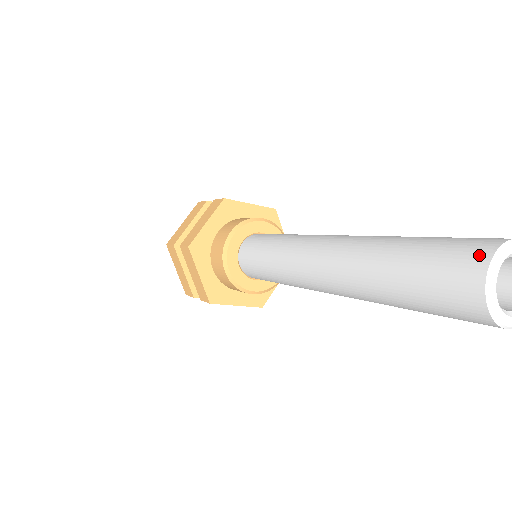
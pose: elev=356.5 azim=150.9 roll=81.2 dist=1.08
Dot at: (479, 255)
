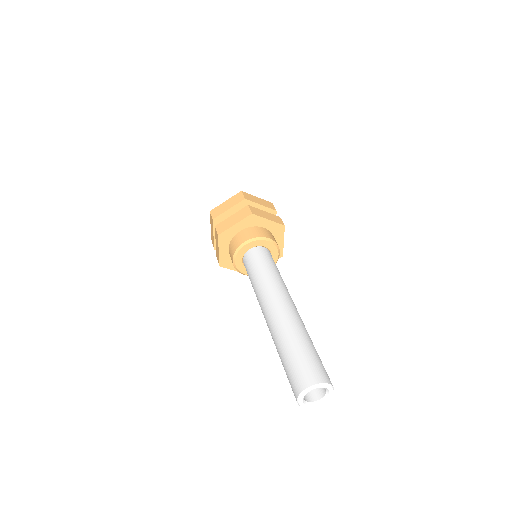
Dot at: (306, 382)
